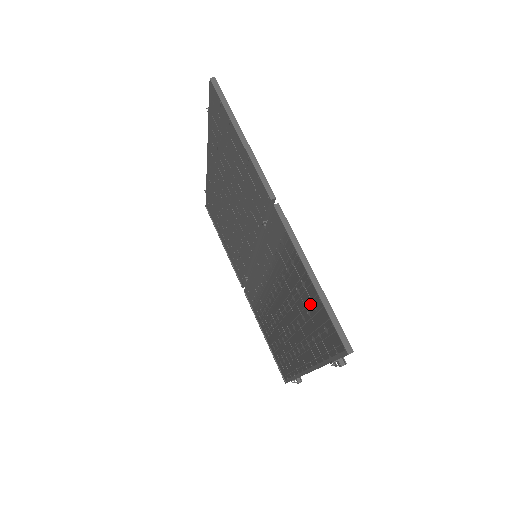
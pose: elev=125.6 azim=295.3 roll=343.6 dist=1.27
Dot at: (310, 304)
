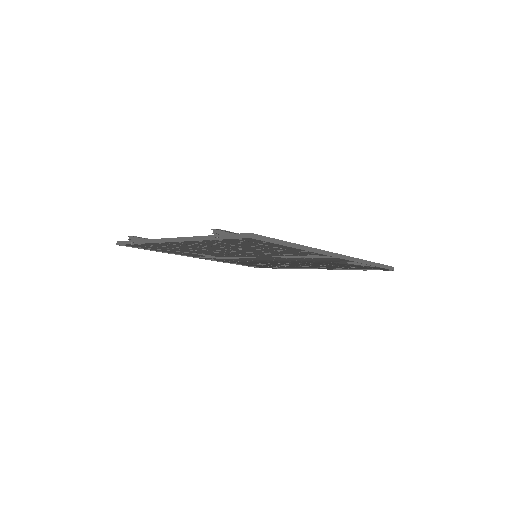
Dot at: occluded
